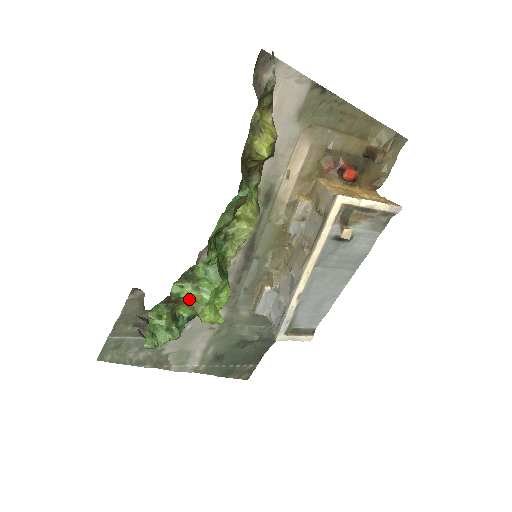
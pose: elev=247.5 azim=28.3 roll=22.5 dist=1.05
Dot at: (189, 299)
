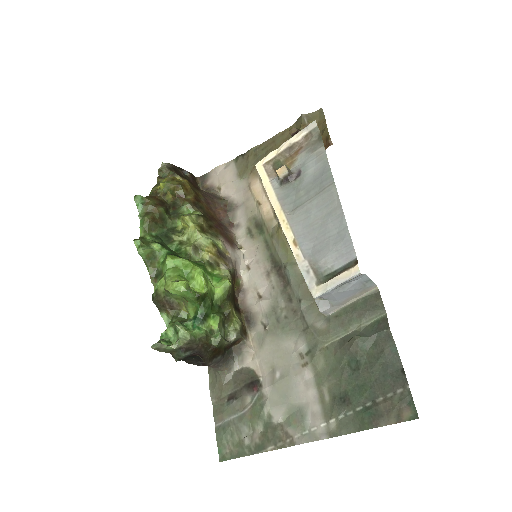
Dot at: (161, 287)
